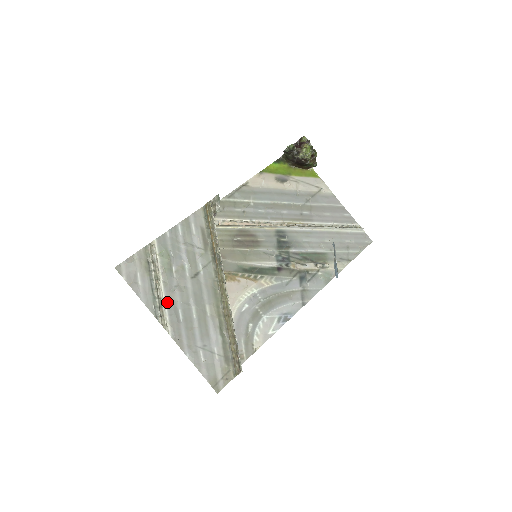
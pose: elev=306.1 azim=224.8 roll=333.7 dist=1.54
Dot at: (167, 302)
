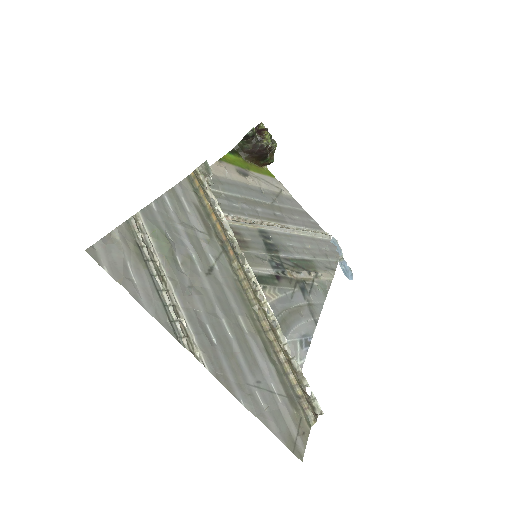
Dot at: (186, 312)
